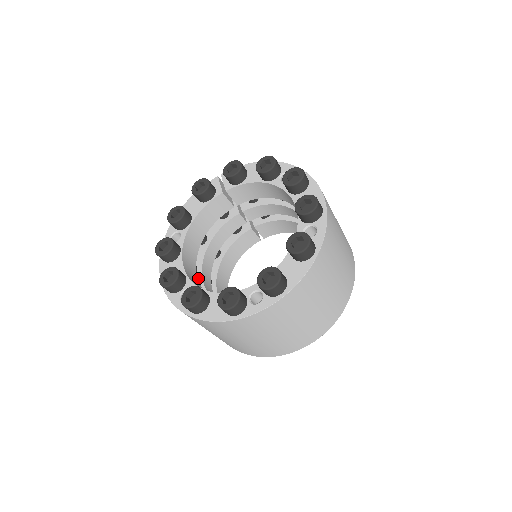
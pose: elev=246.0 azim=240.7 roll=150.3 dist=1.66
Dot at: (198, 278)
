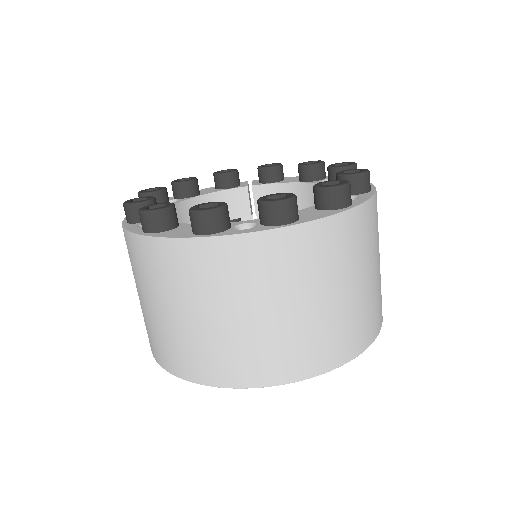
Dot at: occluded
